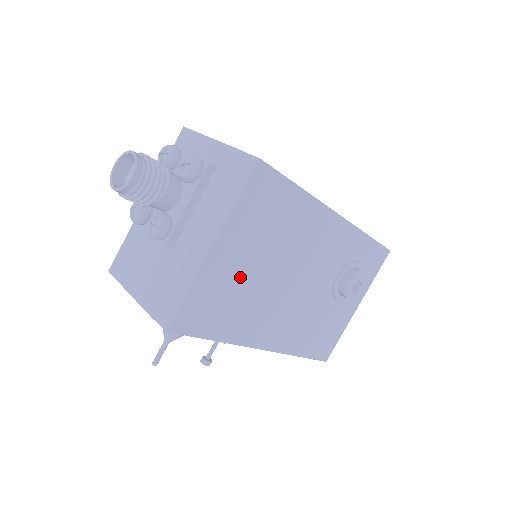
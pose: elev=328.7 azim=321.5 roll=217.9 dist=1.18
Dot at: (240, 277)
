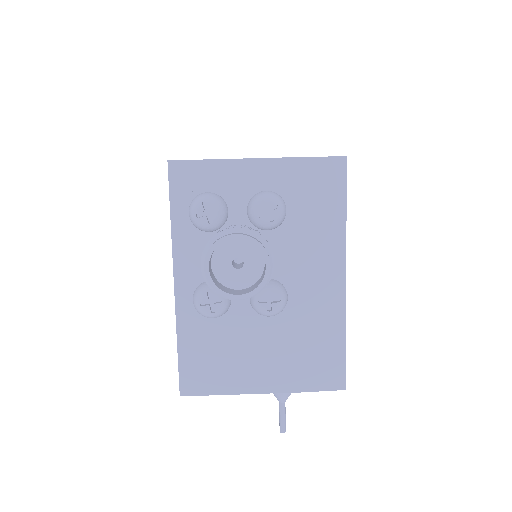
Dot at: occluded
